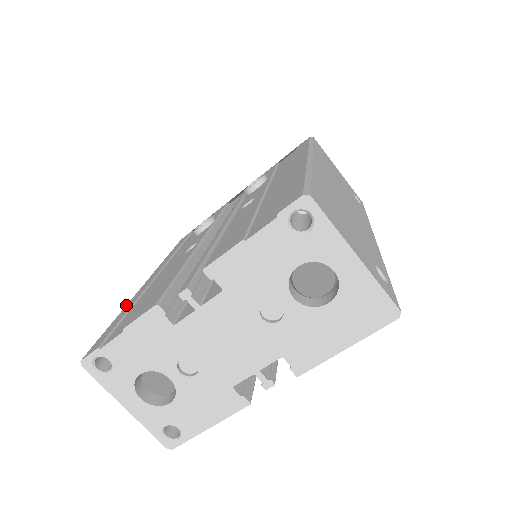
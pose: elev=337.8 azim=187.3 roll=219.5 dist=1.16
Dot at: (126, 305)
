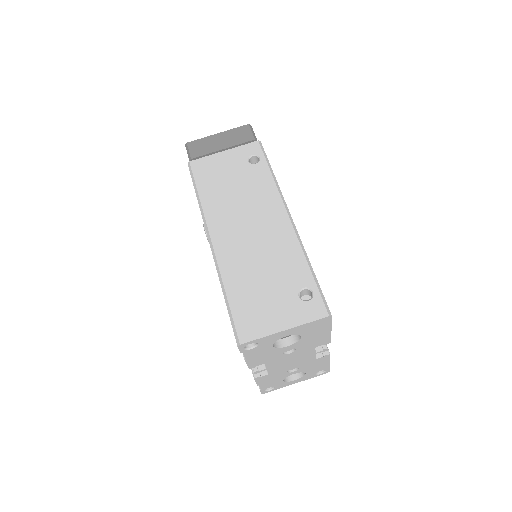
Dot at: occluded
